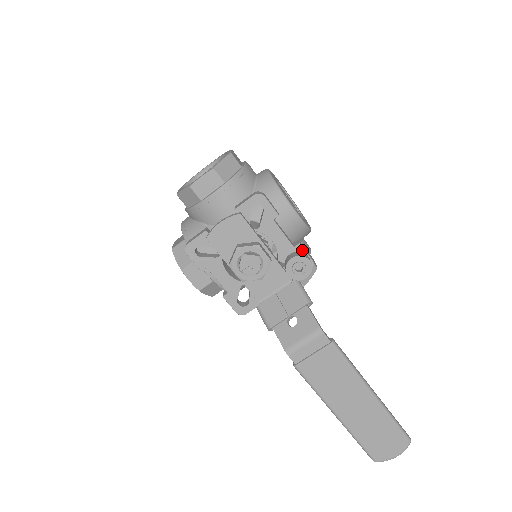
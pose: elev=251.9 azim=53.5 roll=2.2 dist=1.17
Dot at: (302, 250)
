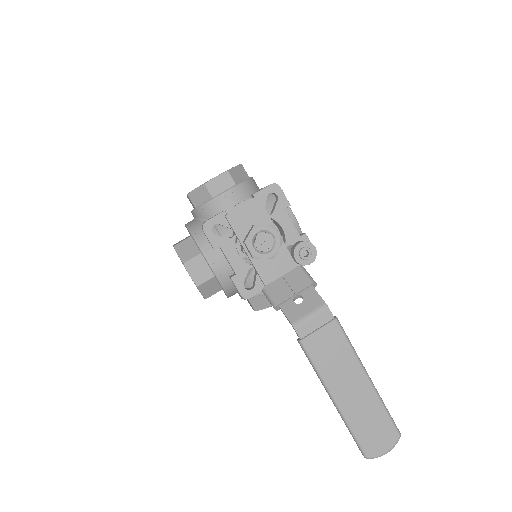
Dot at: (307, 240)
